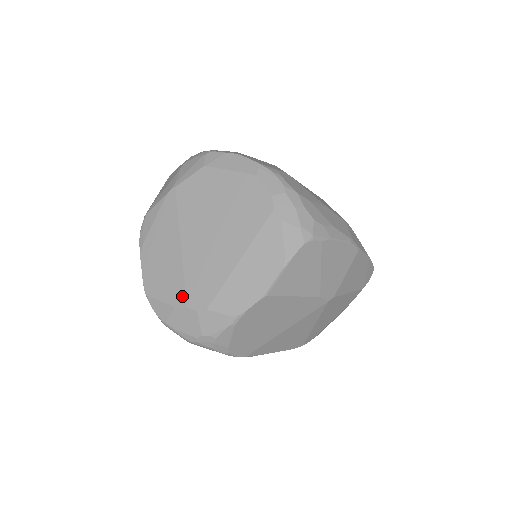
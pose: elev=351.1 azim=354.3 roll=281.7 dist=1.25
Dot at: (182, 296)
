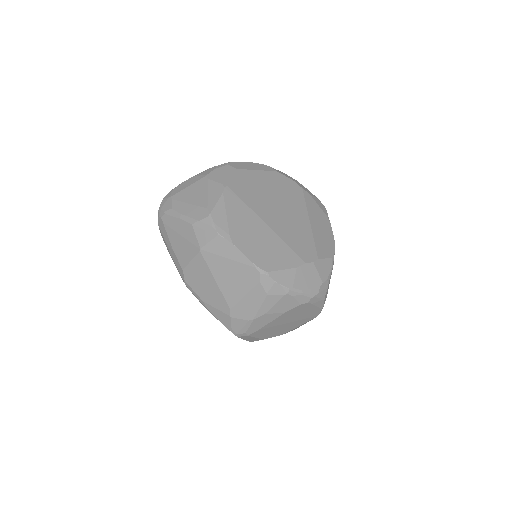
Dot at: (296, 257)
